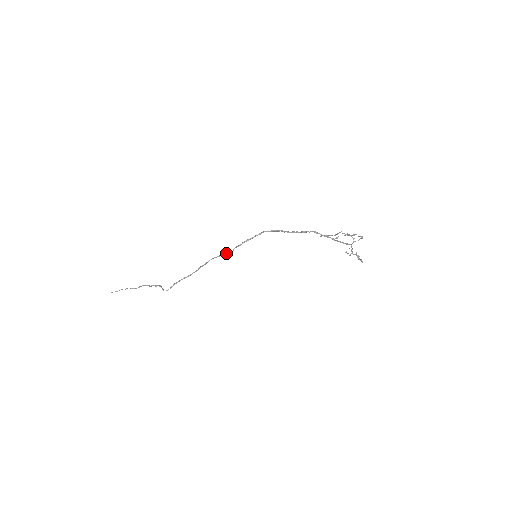
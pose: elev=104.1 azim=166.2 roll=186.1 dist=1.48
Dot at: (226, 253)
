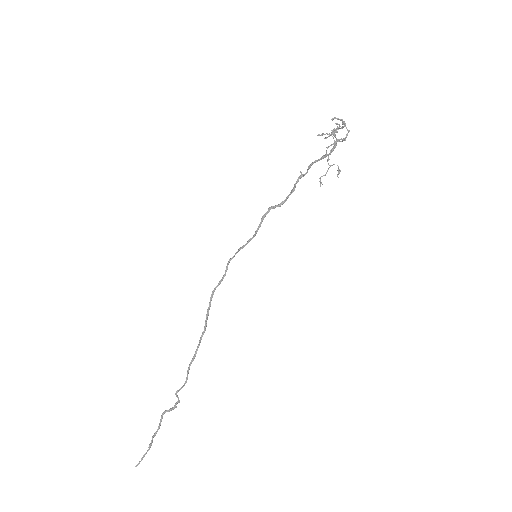
Dot at: (222, 277)
